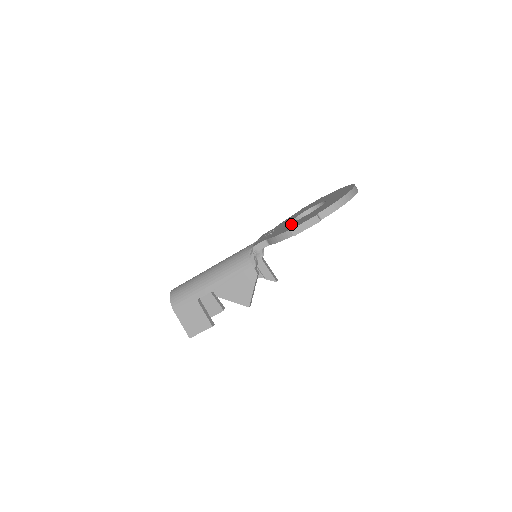
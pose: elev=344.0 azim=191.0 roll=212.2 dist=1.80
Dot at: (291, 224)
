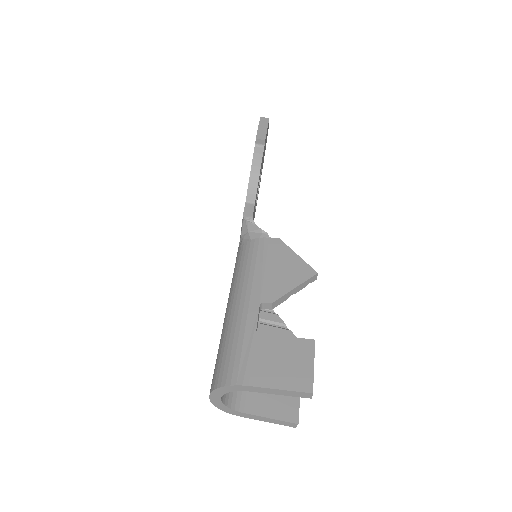
Dot at: occluded
